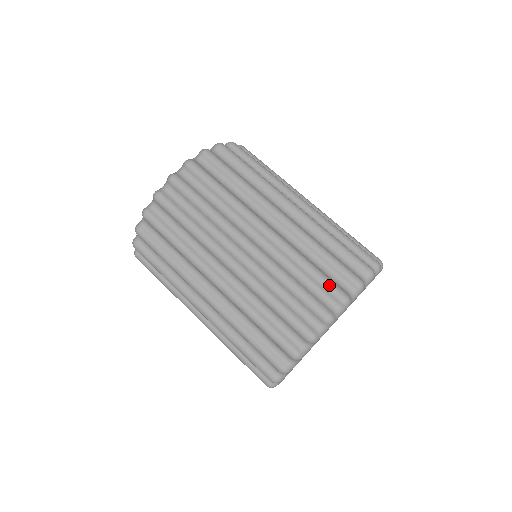
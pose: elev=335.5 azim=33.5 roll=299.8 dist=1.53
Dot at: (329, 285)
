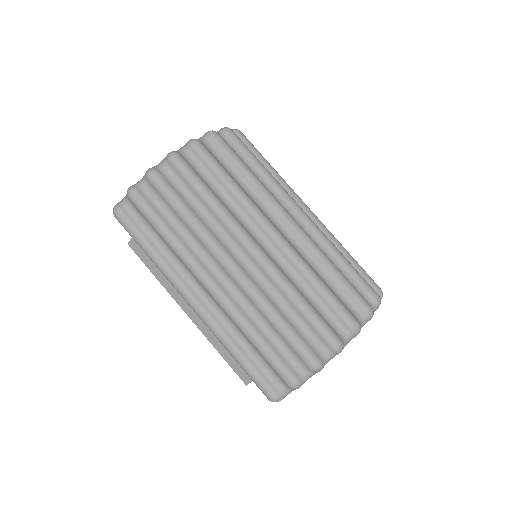
Dot at: (365, 281)
